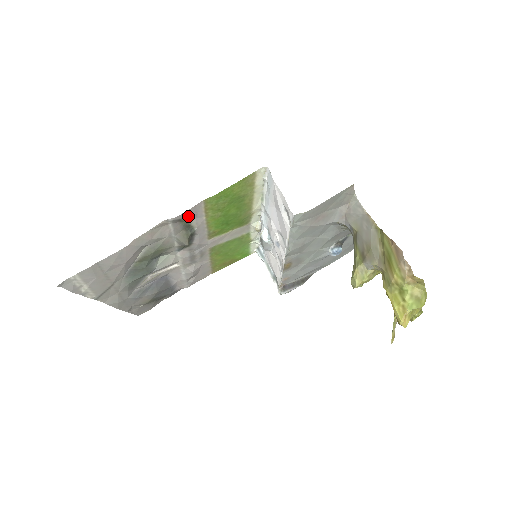
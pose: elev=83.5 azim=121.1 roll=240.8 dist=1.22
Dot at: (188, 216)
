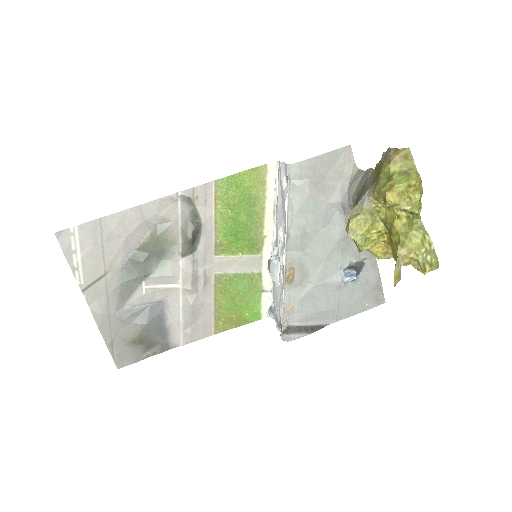
Dot at: (197, 197)
